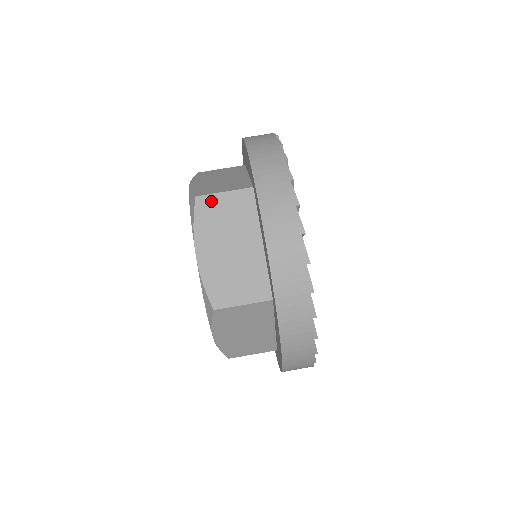
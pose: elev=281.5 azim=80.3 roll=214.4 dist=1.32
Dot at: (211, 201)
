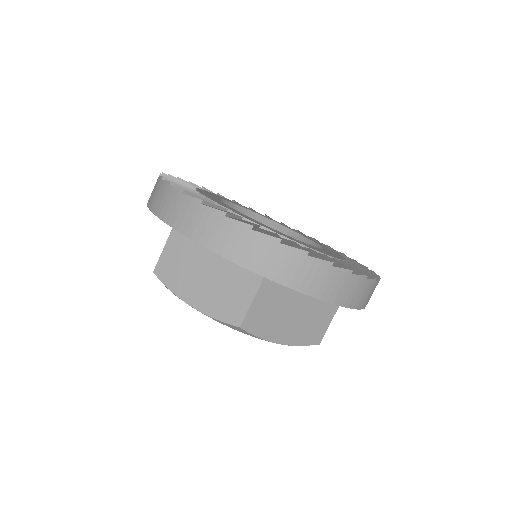
Dot at: (252, 316)
